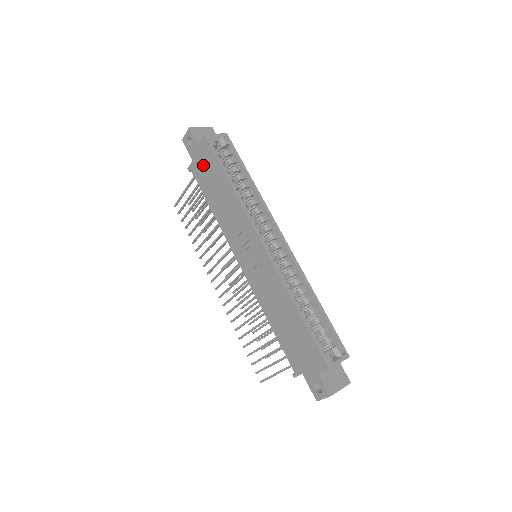
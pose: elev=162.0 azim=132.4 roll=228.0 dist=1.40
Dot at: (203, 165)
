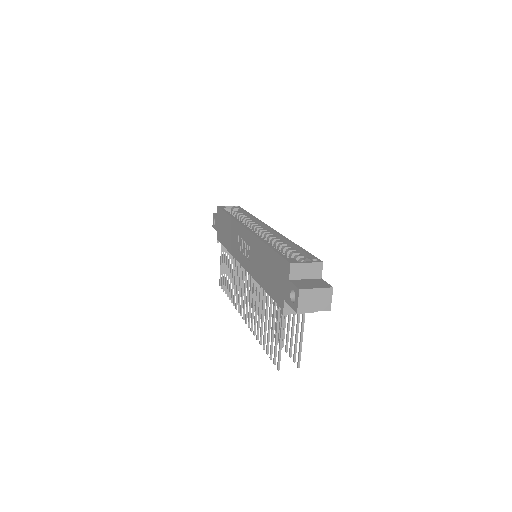
Dot at: (220, 225)
